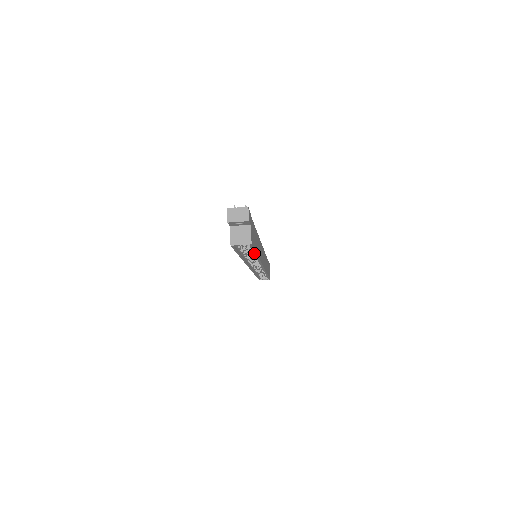
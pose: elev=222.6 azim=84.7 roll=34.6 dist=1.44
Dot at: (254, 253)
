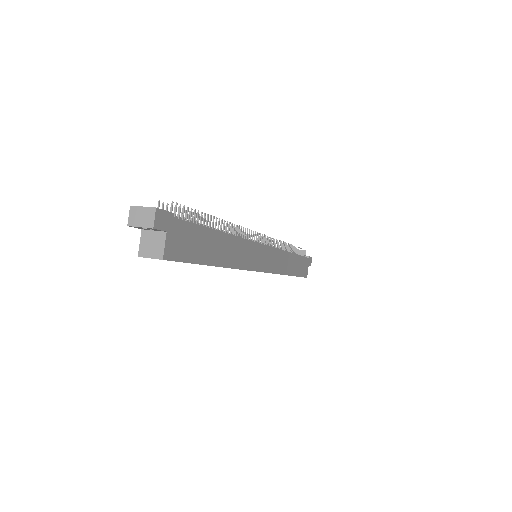
Dot at: (201, 264)
